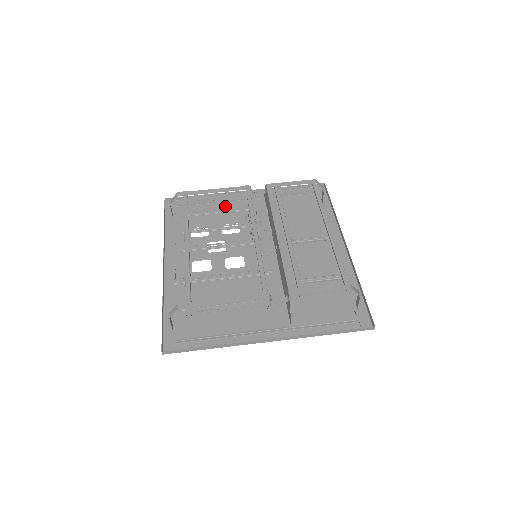
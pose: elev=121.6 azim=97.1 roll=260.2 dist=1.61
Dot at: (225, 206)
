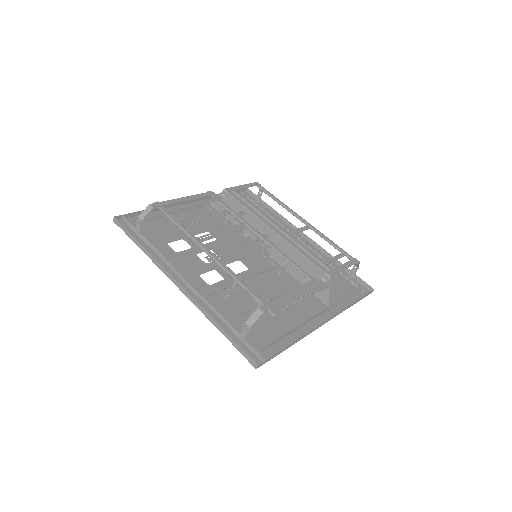
Dot at: (181, 217)
